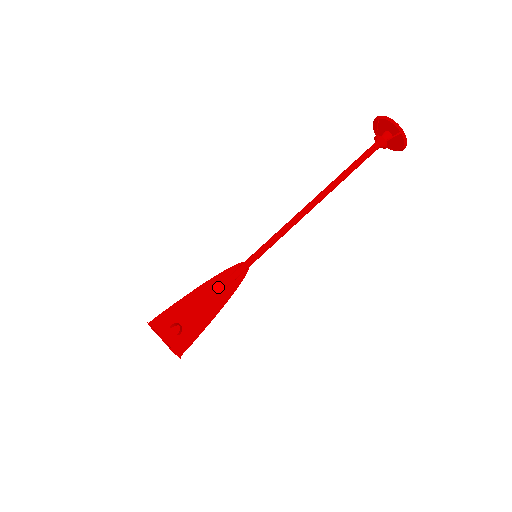
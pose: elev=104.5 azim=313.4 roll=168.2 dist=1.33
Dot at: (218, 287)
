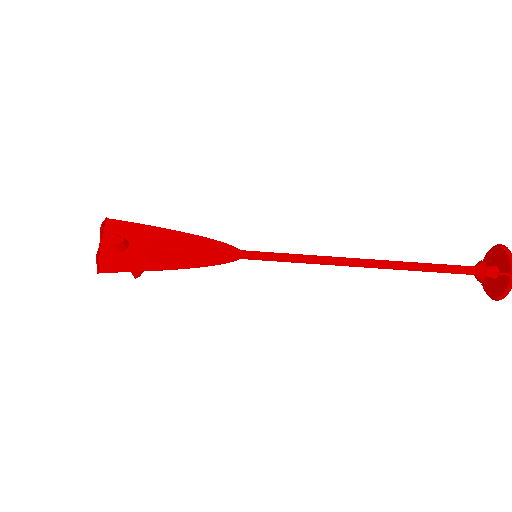
Dot at: (194, 247)
